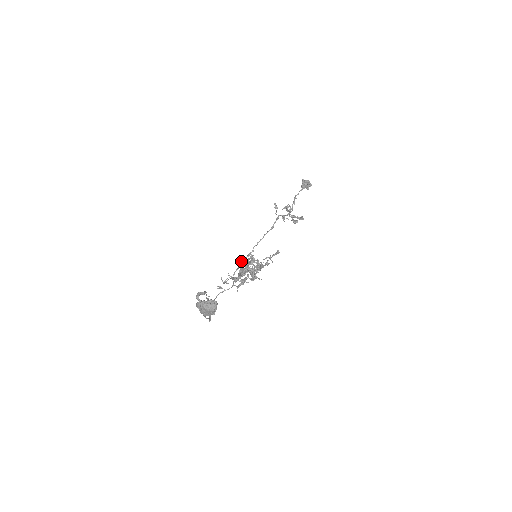
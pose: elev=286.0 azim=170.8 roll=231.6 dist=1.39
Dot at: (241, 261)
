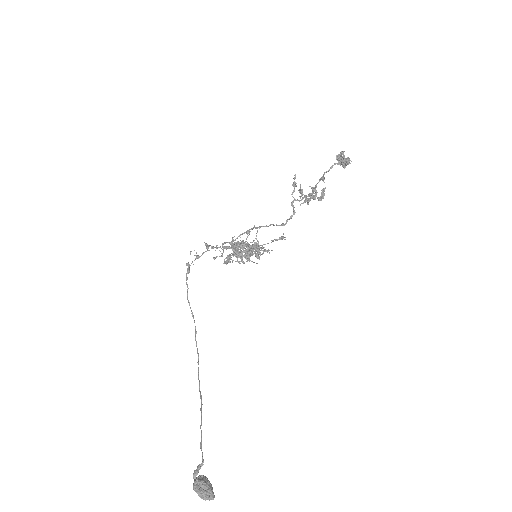
Dot at: (237, 243)
